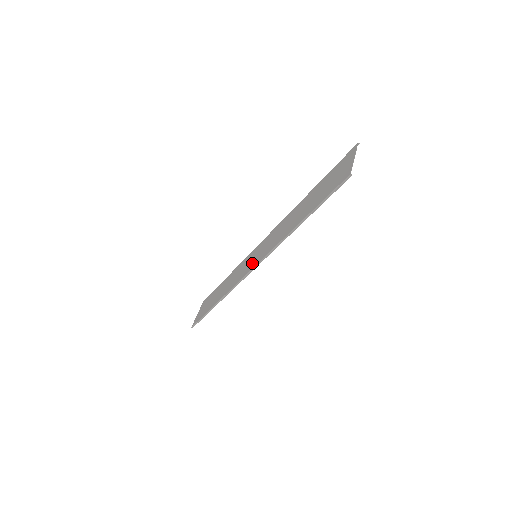
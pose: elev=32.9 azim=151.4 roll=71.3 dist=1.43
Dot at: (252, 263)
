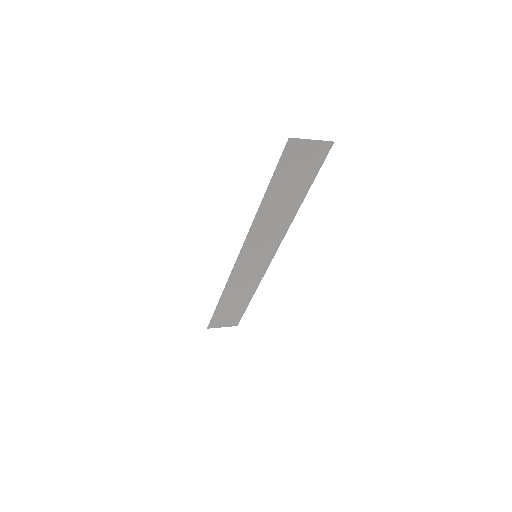
Dot at: (247, 256)
